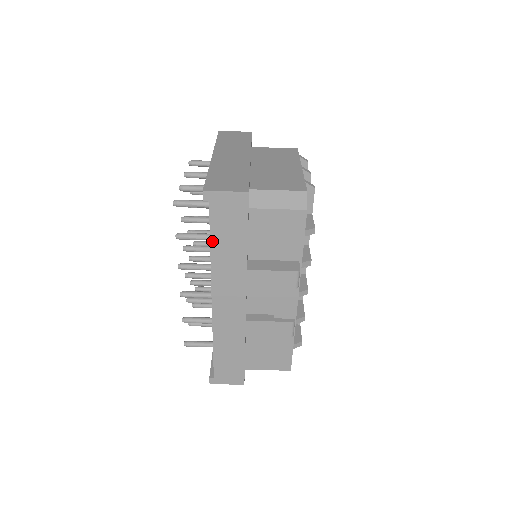
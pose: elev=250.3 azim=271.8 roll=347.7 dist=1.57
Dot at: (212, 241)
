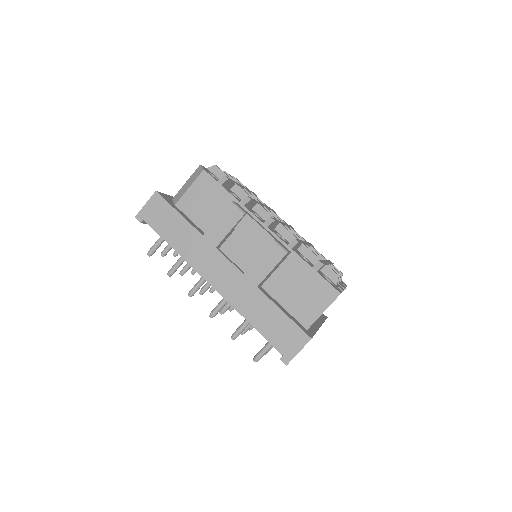
Dot at: (168, 242)
